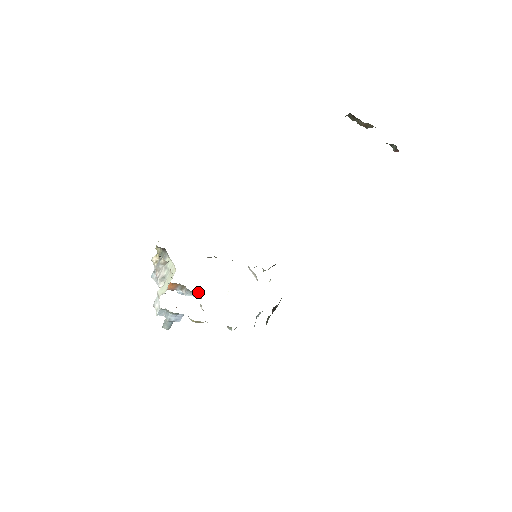
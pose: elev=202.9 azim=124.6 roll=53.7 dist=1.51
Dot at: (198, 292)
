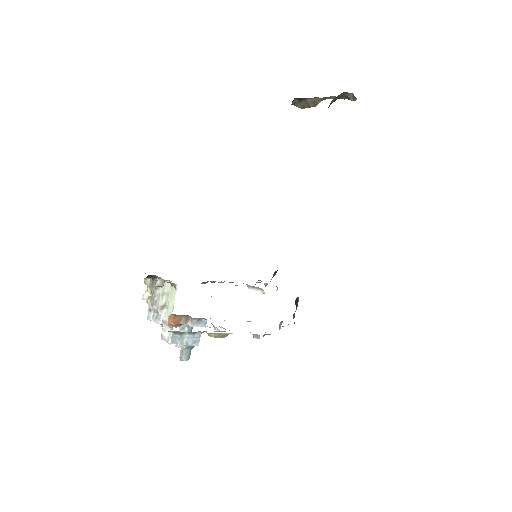
Dot at: (206, 319)
